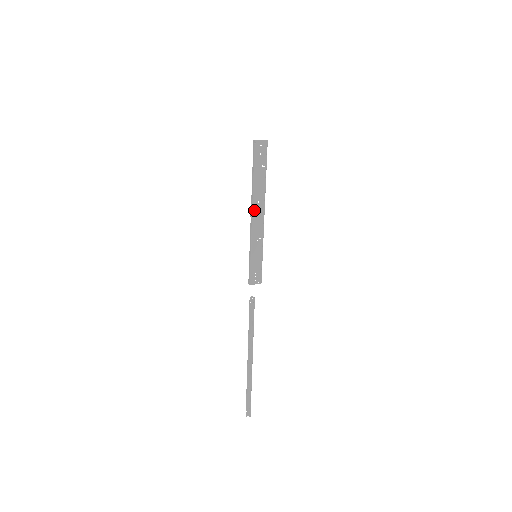
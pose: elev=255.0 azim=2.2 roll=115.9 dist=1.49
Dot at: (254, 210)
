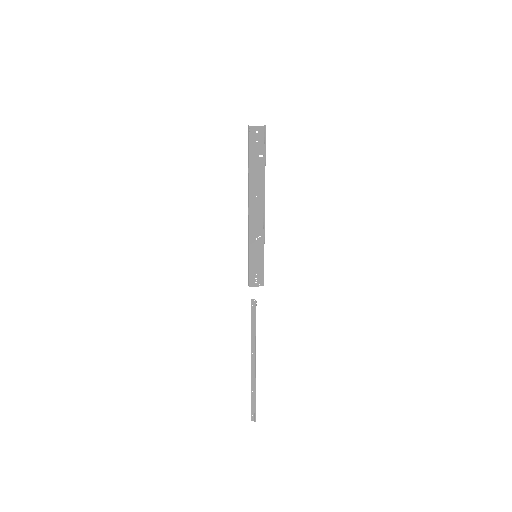
Dot at: (251, 206)
